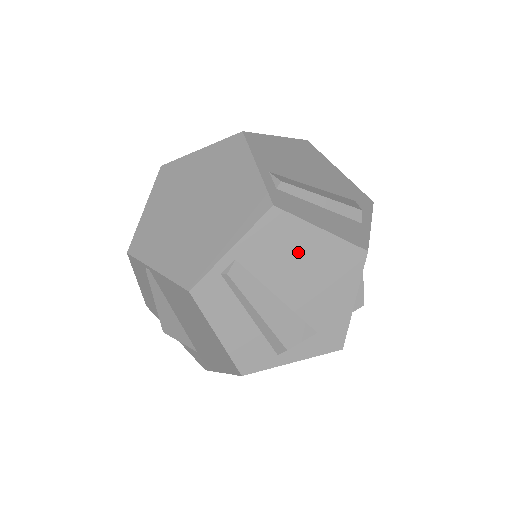
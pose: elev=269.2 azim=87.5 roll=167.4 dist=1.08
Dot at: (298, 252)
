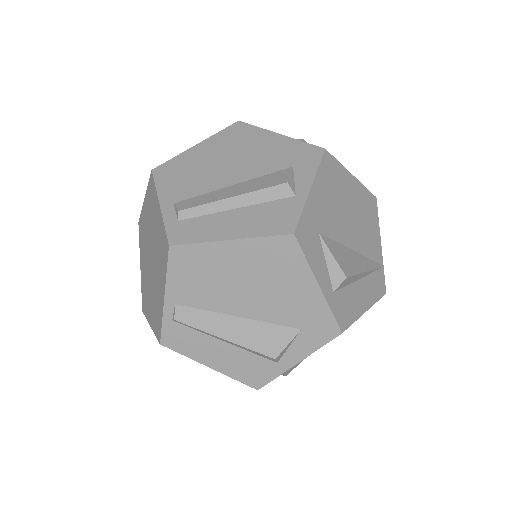
Dot at: (223, 271)
